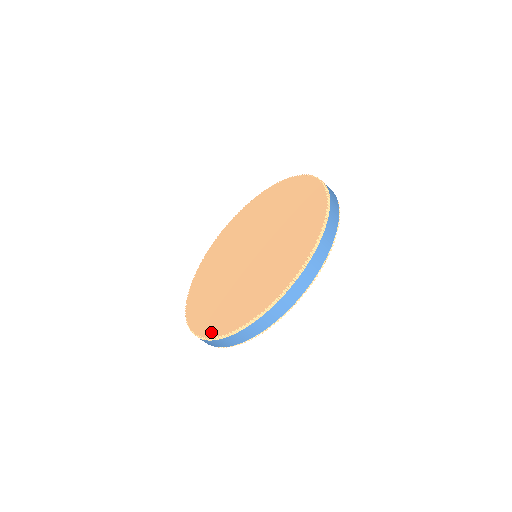
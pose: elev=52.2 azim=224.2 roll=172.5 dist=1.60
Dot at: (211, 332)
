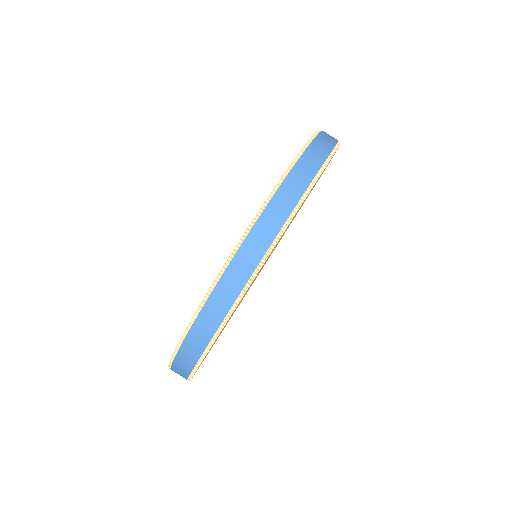
Dot at: occluded
